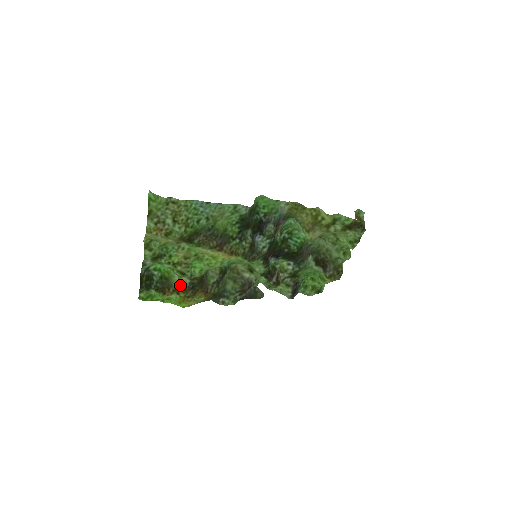
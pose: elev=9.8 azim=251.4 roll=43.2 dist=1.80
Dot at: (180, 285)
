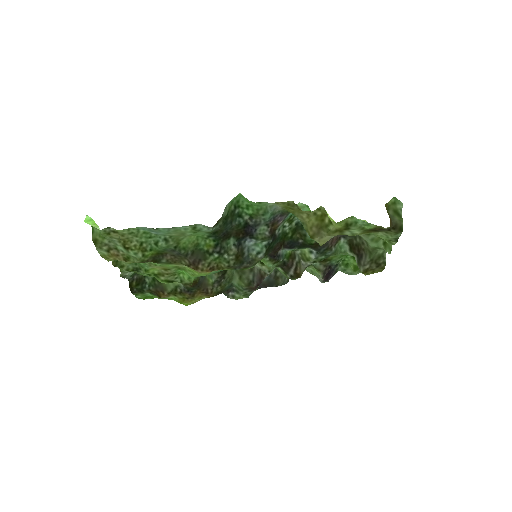
Dot at: (174, 288)
